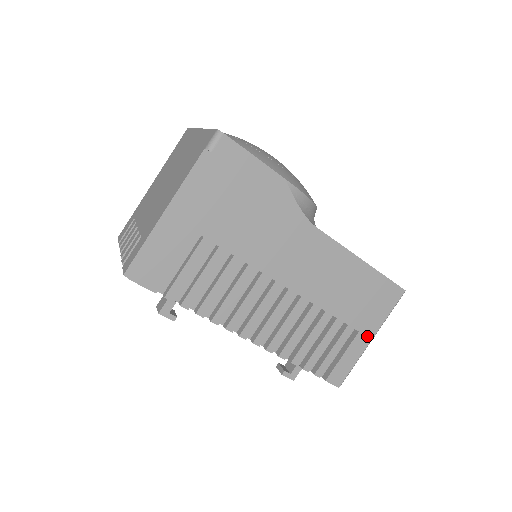
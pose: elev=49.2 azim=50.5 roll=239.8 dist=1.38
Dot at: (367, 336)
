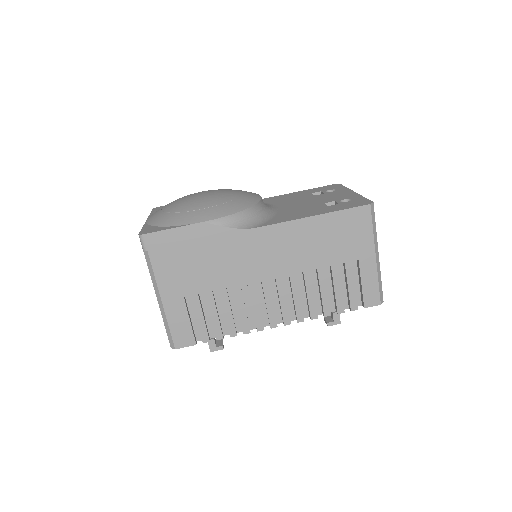
Dot at: (369, 257)
